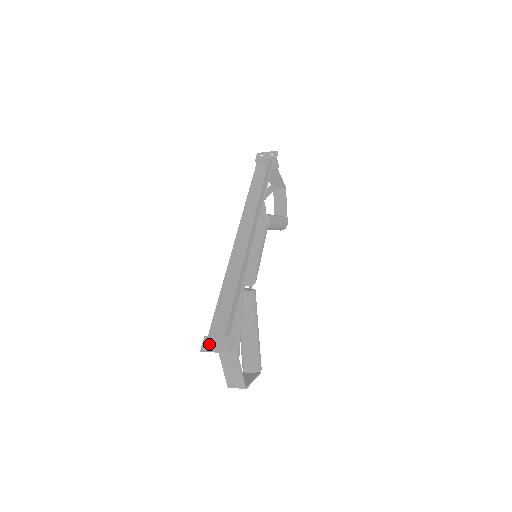
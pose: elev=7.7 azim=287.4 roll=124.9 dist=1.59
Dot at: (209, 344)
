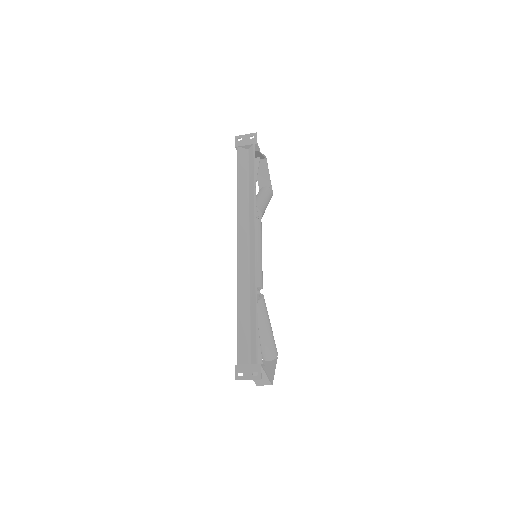
Dot at: (241, 372)
